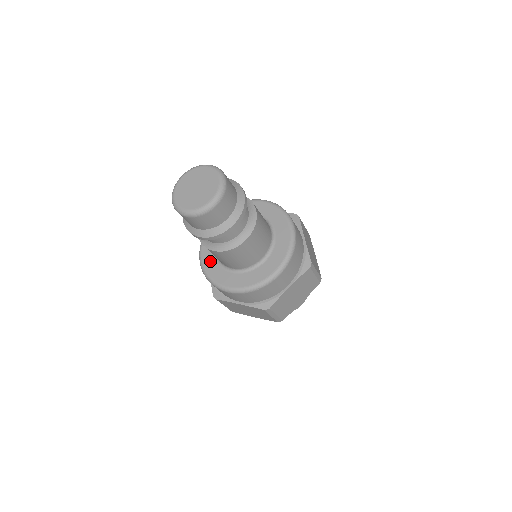
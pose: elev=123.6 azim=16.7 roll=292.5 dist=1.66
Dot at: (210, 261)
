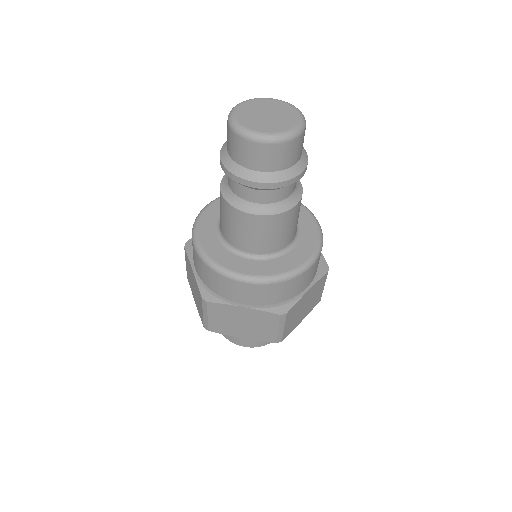
Dot at: (213, 245)
